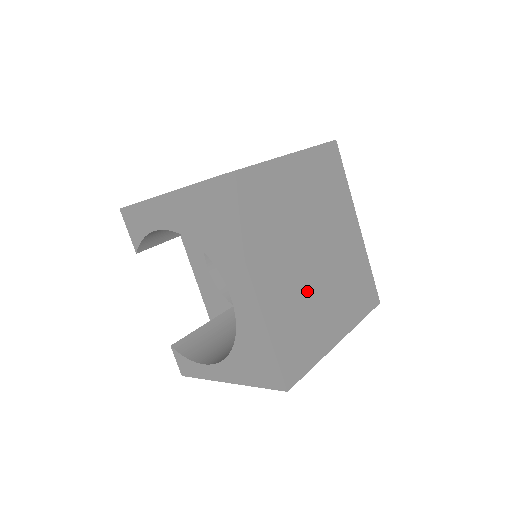
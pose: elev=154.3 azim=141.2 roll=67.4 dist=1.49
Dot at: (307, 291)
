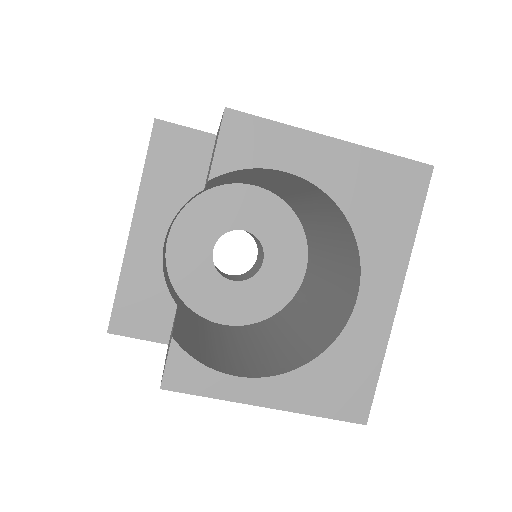
Dot at: occluded
